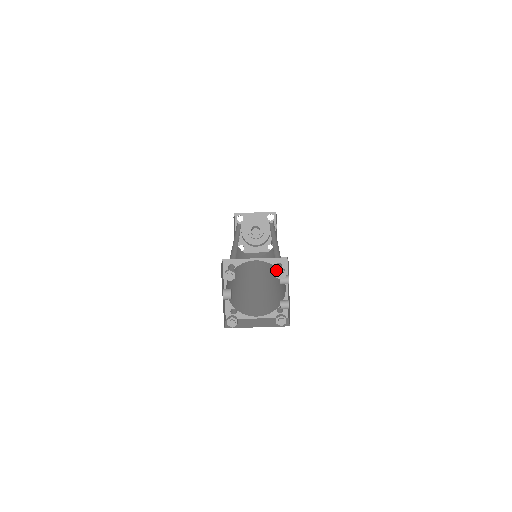
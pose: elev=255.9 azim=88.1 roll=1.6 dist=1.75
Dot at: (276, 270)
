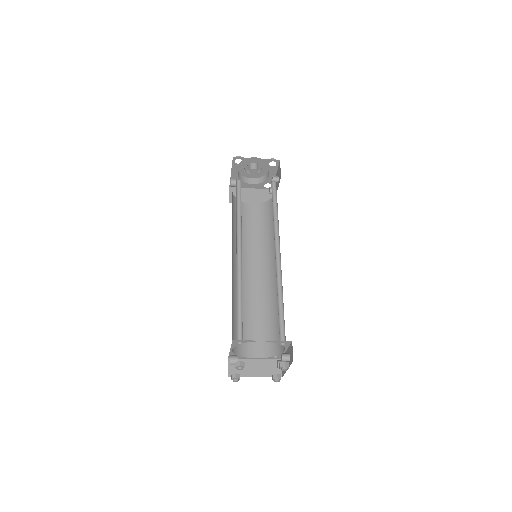
Dot at: (281, 366)
